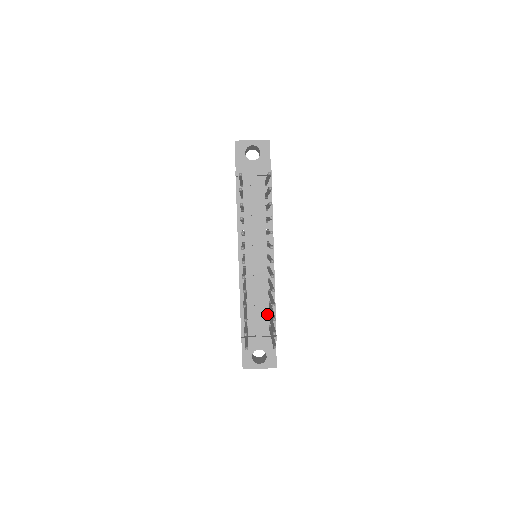
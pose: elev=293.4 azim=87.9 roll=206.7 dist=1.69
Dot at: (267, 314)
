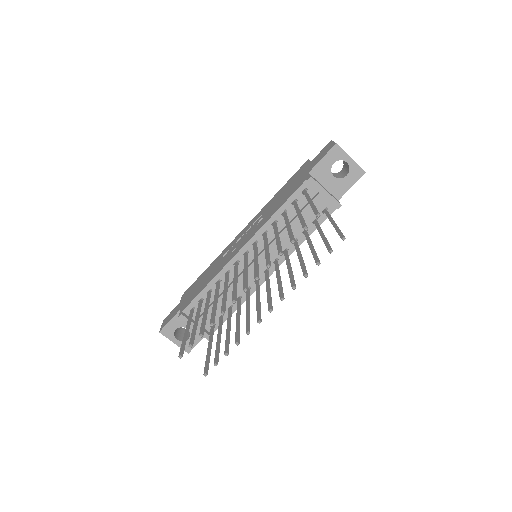
Dot at: occluded
